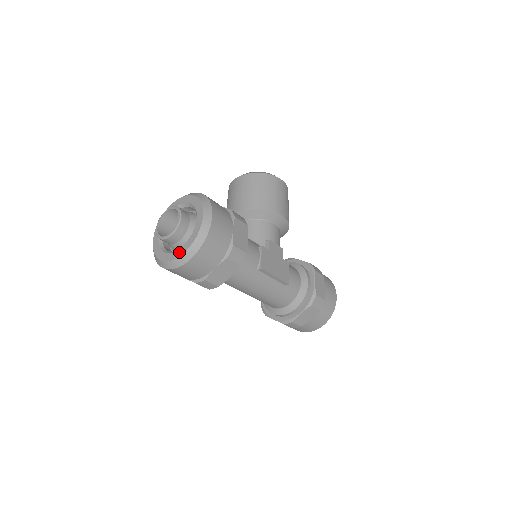
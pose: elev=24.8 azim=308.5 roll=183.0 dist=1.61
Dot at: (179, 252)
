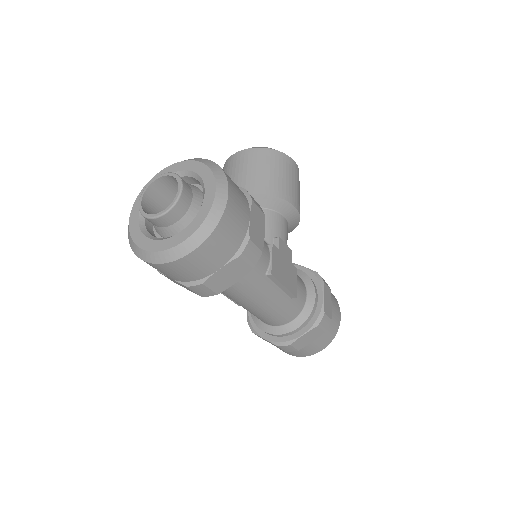
Dot at: (174, 240)
